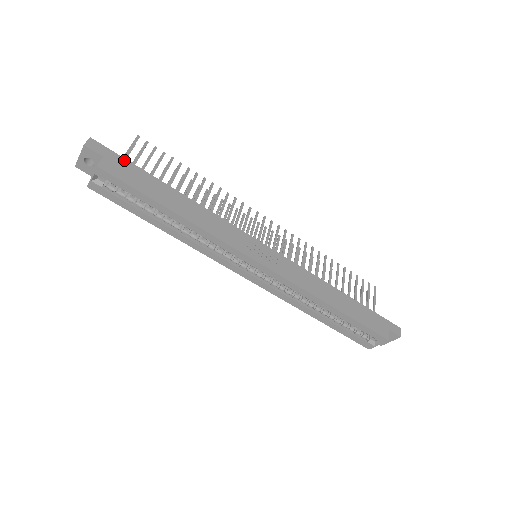
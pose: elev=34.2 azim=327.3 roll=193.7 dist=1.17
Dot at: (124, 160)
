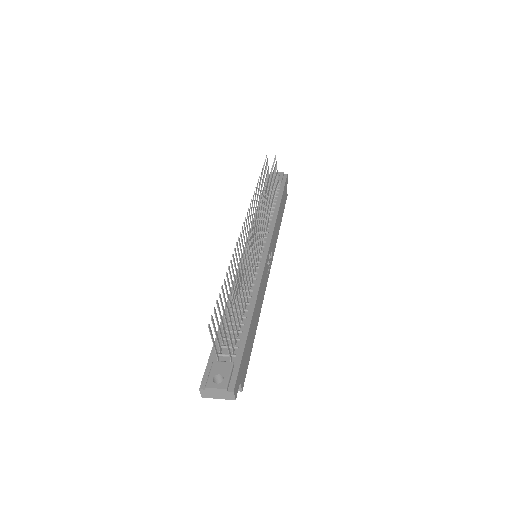
Dot at: (242, 361)
